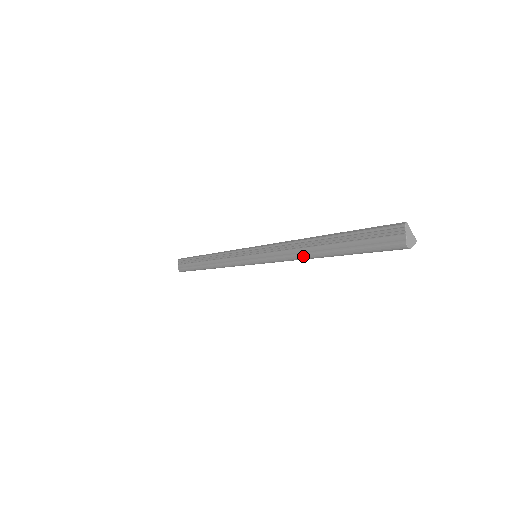
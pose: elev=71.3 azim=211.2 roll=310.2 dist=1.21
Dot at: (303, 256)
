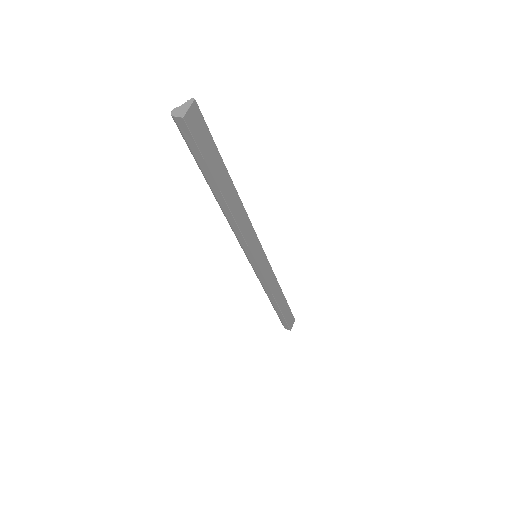
Dot at: occluded
